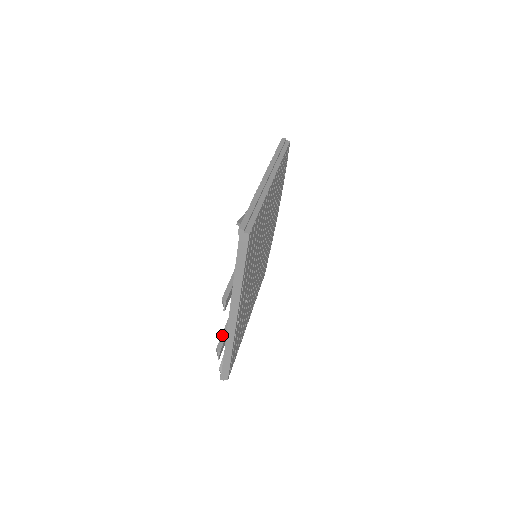
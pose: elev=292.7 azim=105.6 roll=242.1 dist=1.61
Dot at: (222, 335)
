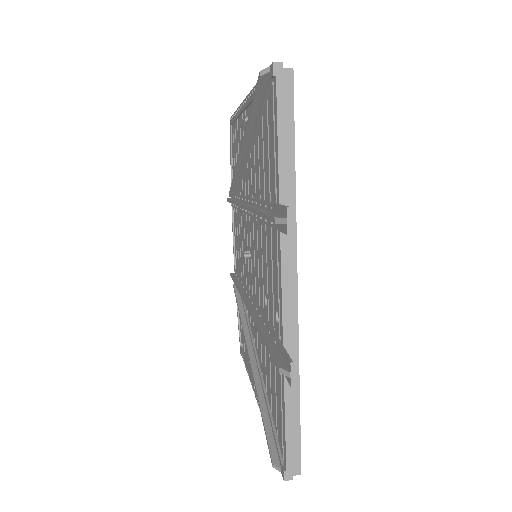
Dot at: (272, 352)
